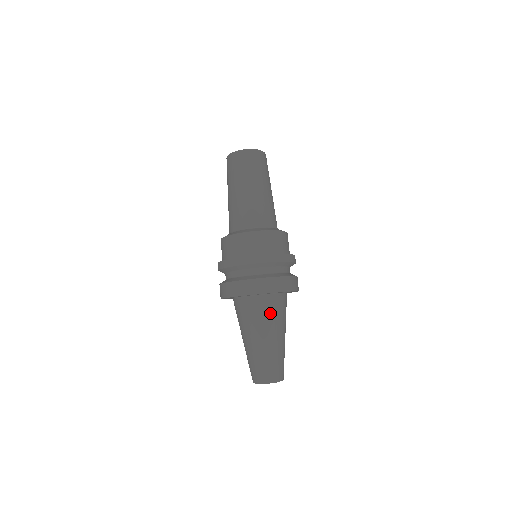
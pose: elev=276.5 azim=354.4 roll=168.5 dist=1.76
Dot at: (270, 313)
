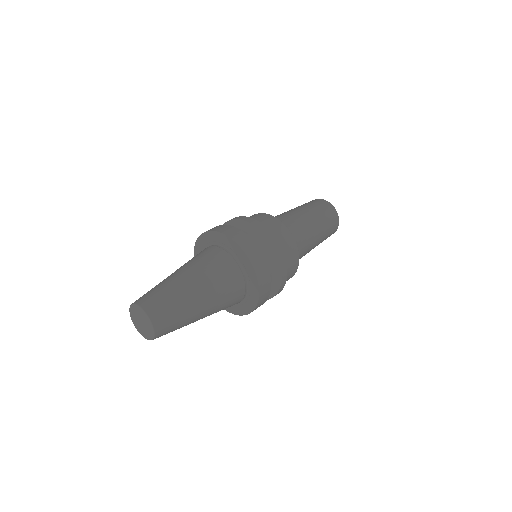
Dot at: (197, 256)
